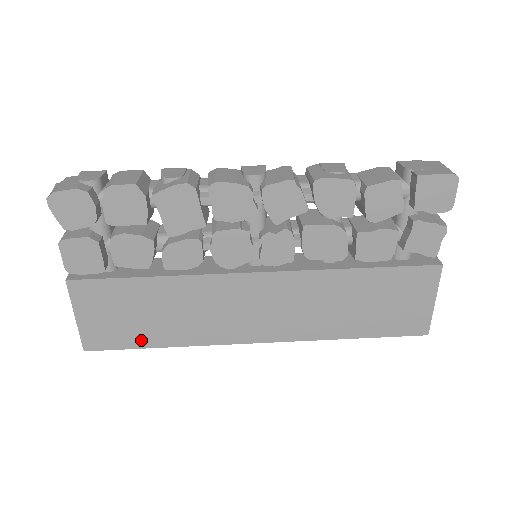
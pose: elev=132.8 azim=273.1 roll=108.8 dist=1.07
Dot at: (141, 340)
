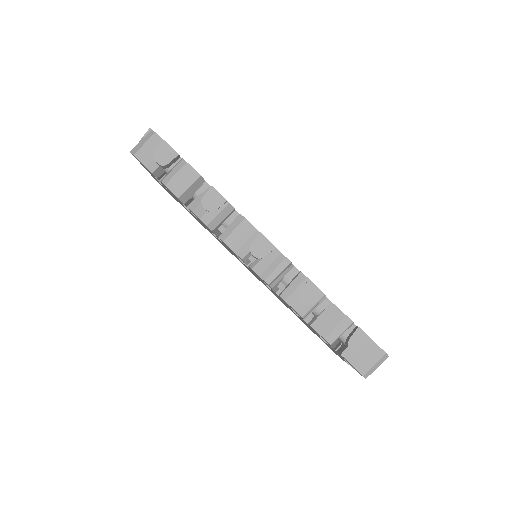
Dot at: occluded
